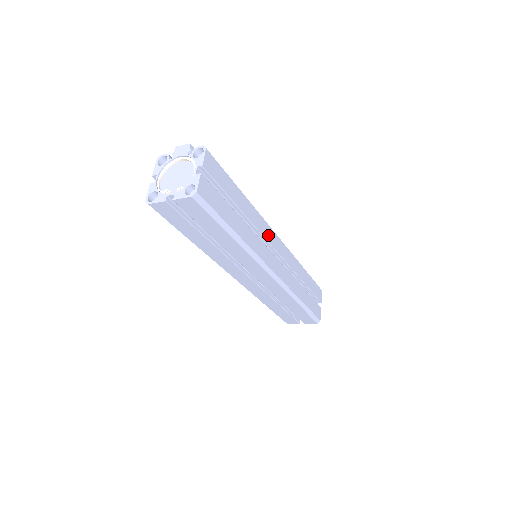
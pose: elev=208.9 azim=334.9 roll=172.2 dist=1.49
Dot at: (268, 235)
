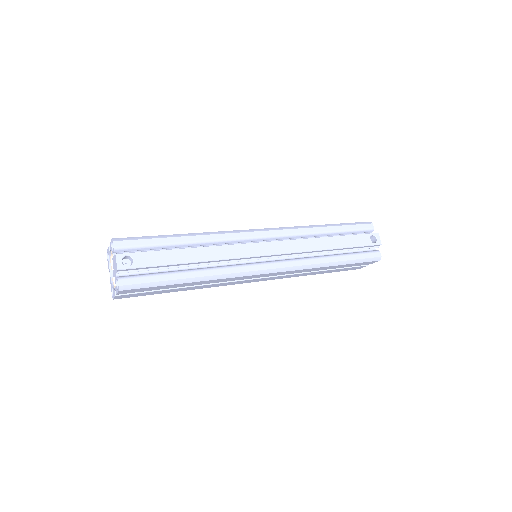
Dot at: (242, 278)
